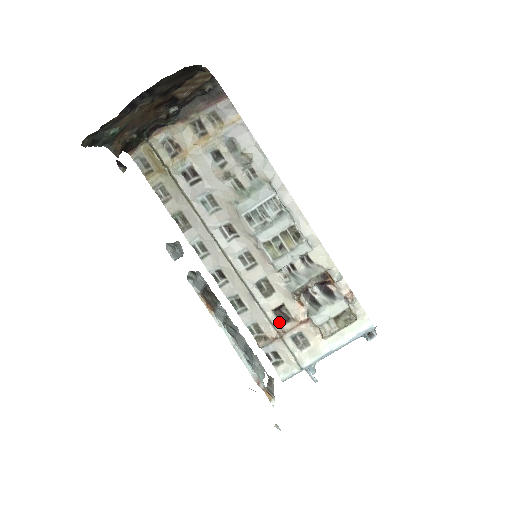
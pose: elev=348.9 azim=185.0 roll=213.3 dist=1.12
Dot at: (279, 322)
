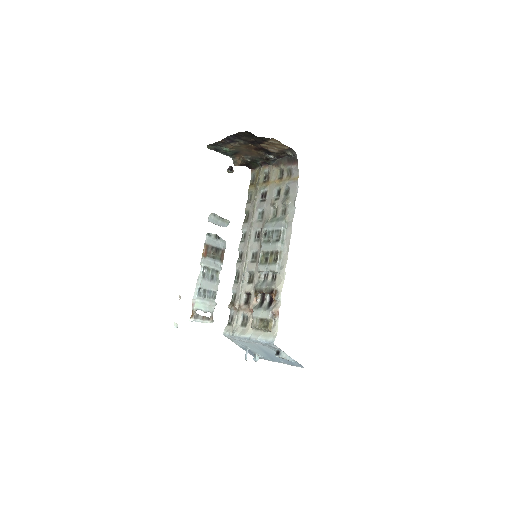
Dot at: (244, 302)
